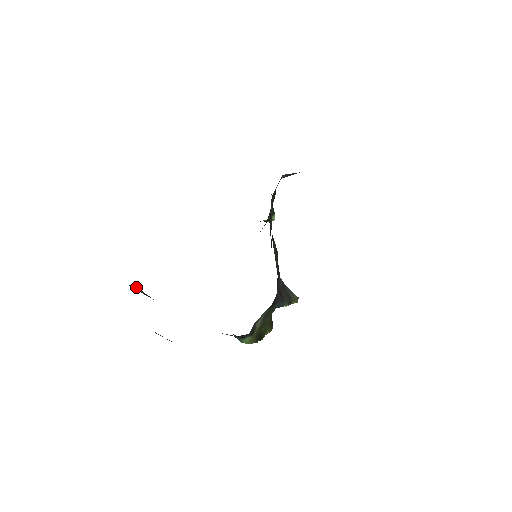
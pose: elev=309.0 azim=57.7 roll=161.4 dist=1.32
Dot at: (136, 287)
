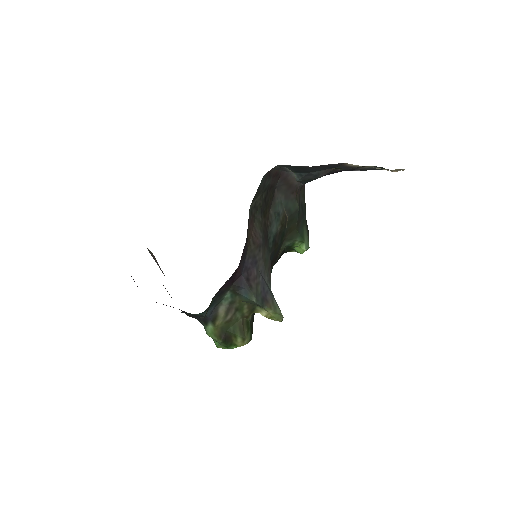
Dot at: occluded
